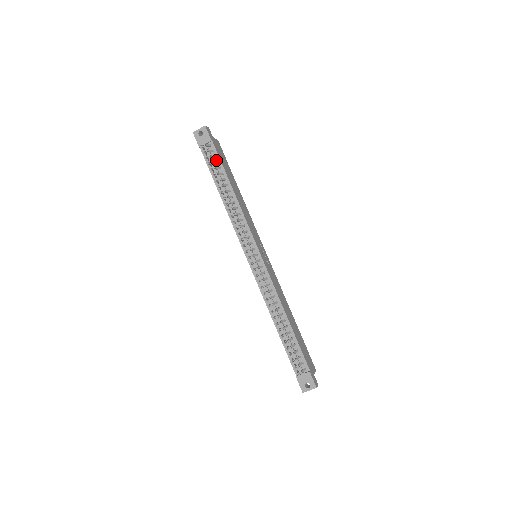
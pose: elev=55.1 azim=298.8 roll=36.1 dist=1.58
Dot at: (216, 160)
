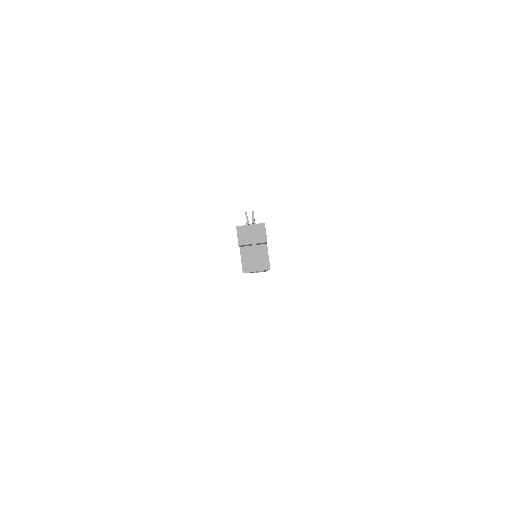
Dot at: occluded
